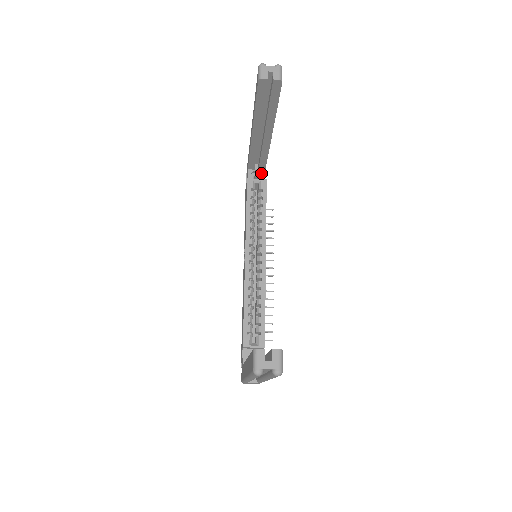
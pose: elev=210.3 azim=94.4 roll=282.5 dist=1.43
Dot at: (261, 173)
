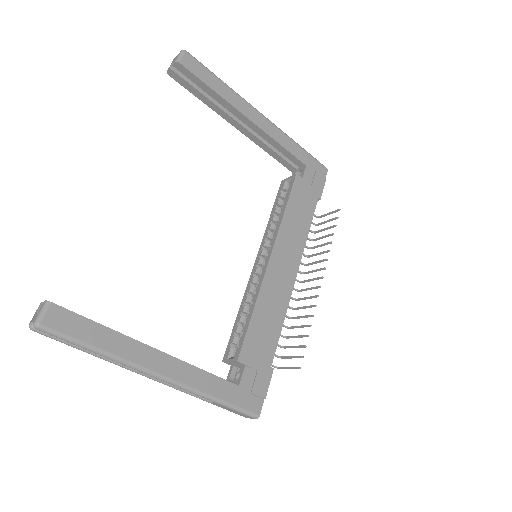
Dot at: (302, 171)
